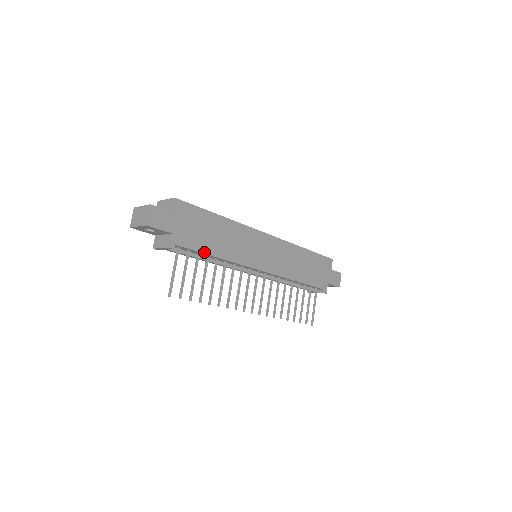
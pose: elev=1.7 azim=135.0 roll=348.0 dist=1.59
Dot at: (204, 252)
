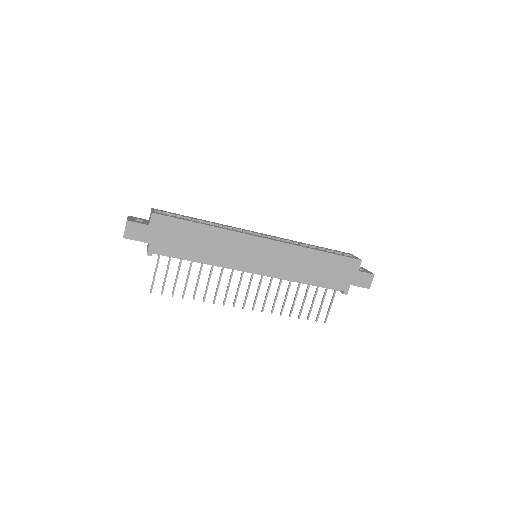
Dot at: (184, 258)
